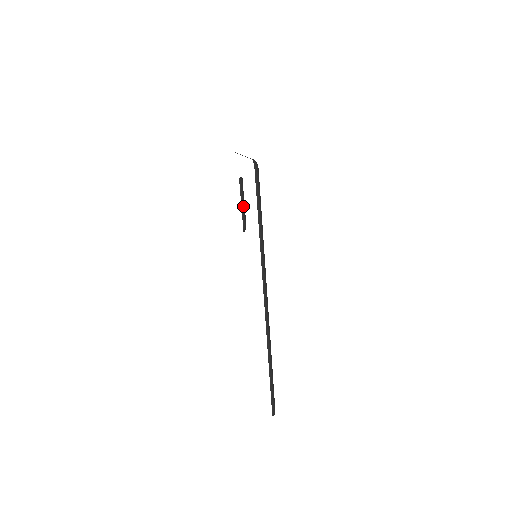
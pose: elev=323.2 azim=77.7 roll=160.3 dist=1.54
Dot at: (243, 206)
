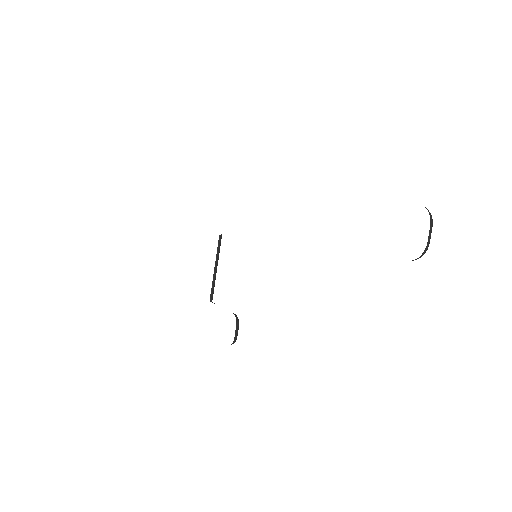
Dot at: occluded
